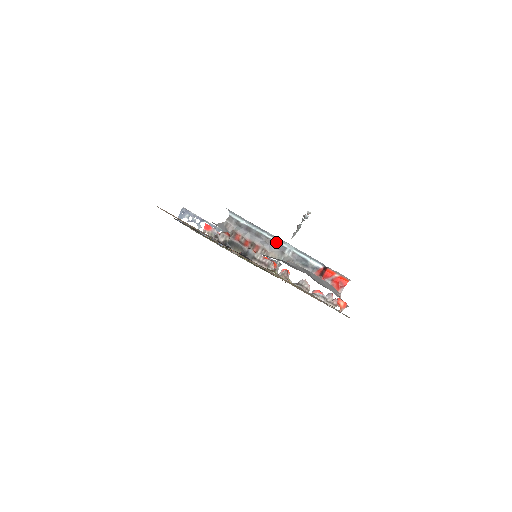
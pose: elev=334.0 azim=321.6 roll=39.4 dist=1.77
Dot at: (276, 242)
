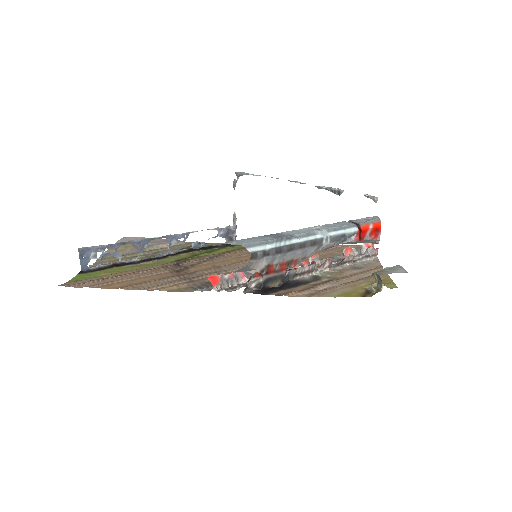
Dot at: (311, 240)
